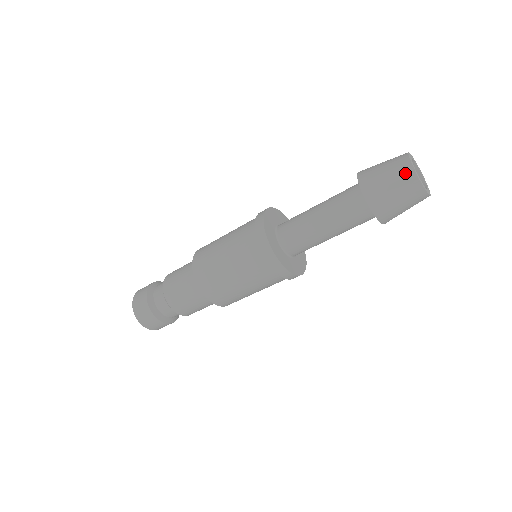
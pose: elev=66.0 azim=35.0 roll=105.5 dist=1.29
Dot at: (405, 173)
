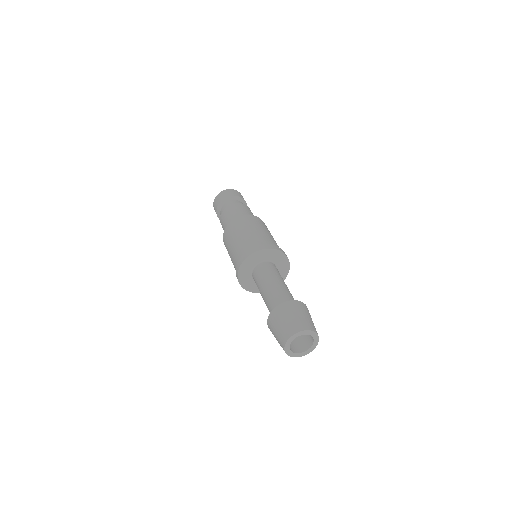
Dot at: (281, 345)
